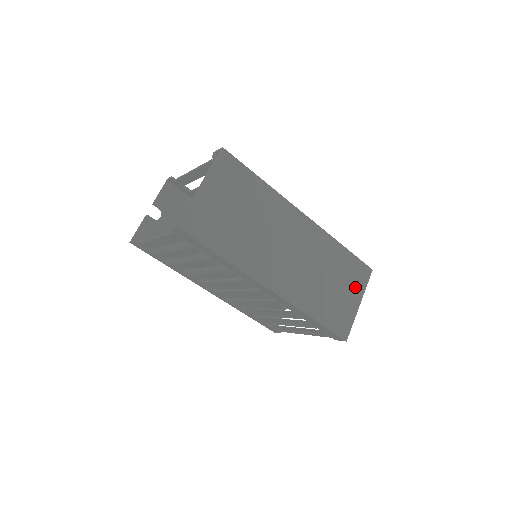
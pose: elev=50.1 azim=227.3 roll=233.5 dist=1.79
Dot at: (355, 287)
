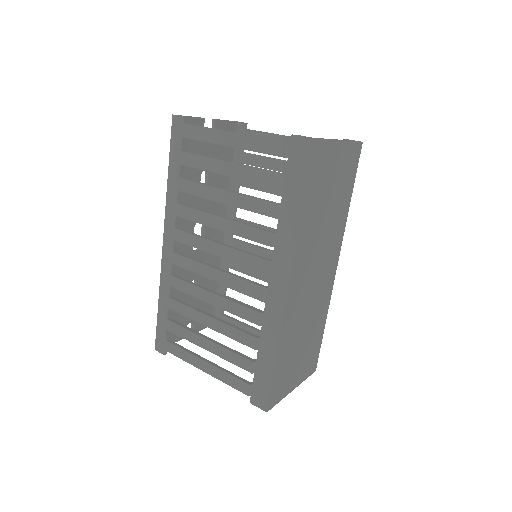
Dot at: (303, 369)
